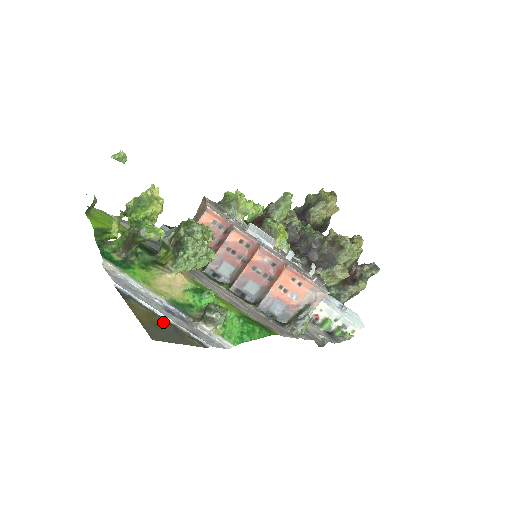
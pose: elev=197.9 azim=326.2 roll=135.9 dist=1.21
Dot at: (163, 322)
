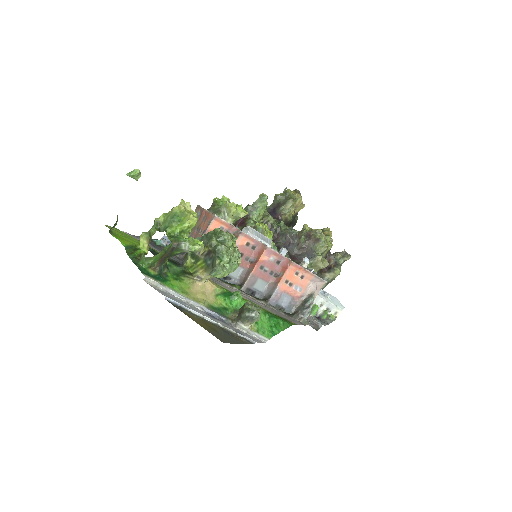
Dot at: (215, 326)
